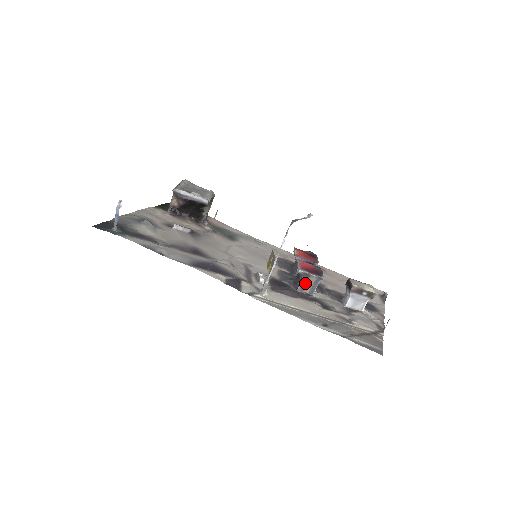
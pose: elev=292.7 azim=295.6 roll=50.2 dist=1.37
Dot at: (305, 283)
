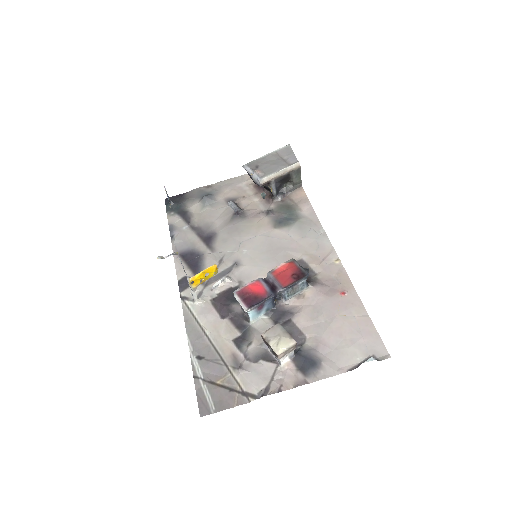
Dot at: occluded
